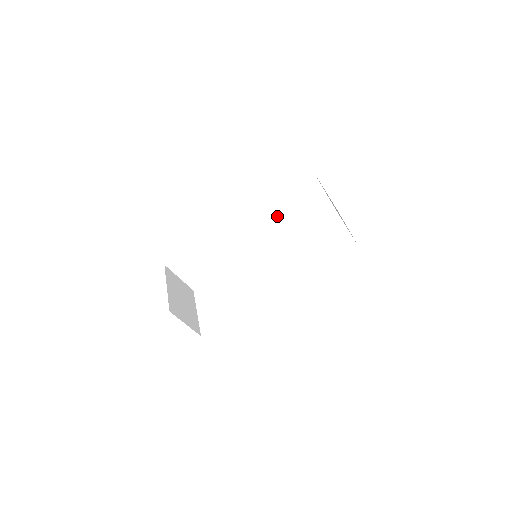
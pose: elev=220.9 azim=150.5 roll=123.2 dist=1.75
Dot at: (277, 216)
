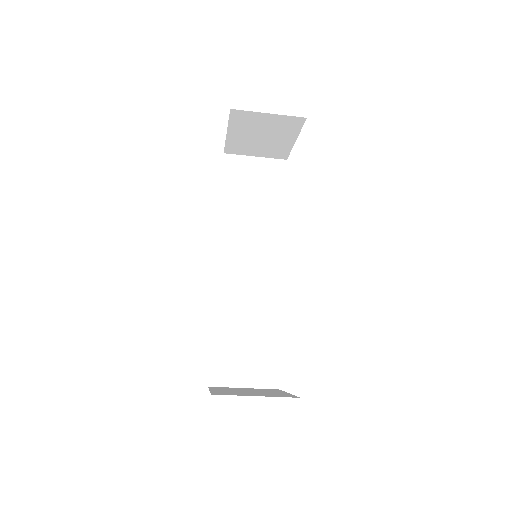
Dot at: (249, 220)
